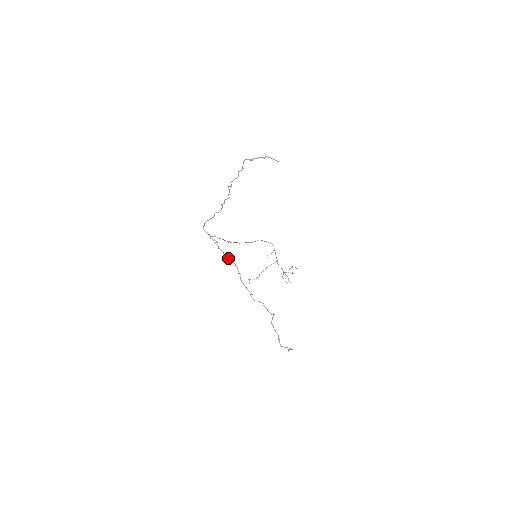
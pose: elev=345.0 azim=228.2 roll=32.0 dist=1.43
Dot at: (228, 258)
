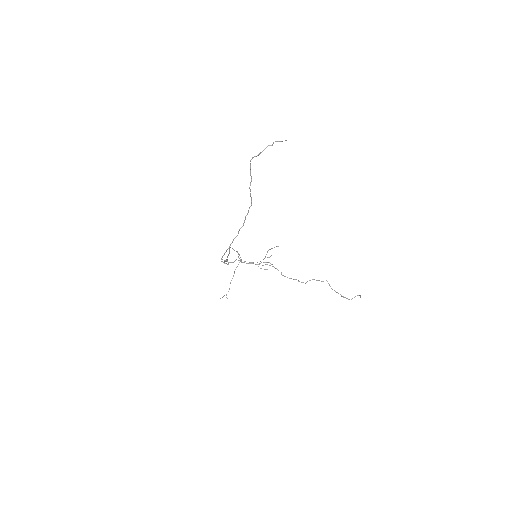
Dot at: (263, 265)
